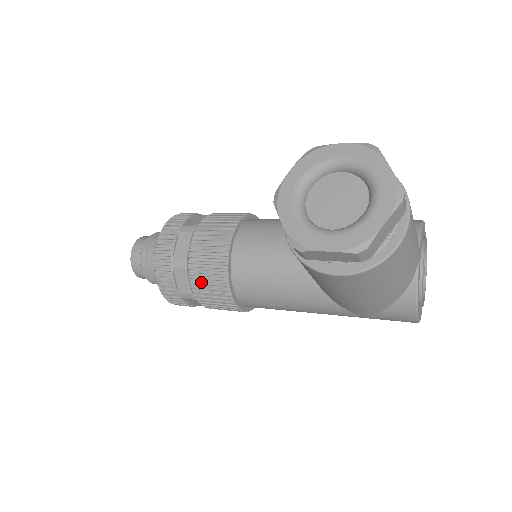
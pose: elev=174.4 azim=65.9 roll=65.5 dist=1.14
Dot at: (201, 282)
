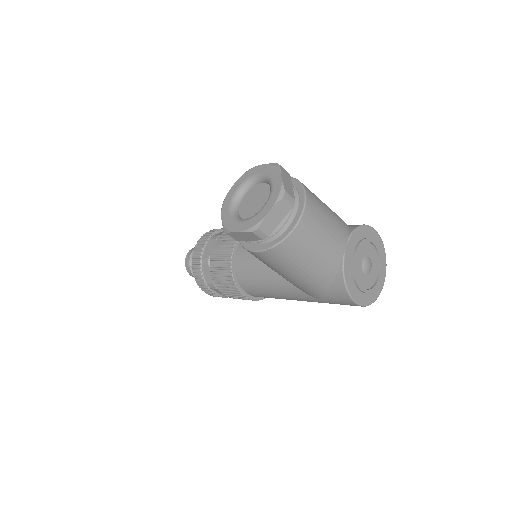
Dot at: (217, 274)
